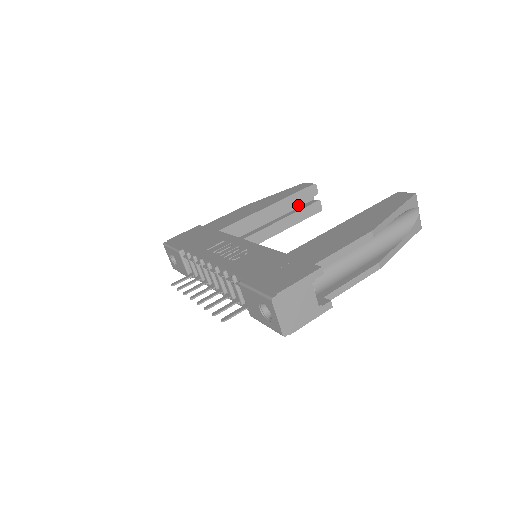
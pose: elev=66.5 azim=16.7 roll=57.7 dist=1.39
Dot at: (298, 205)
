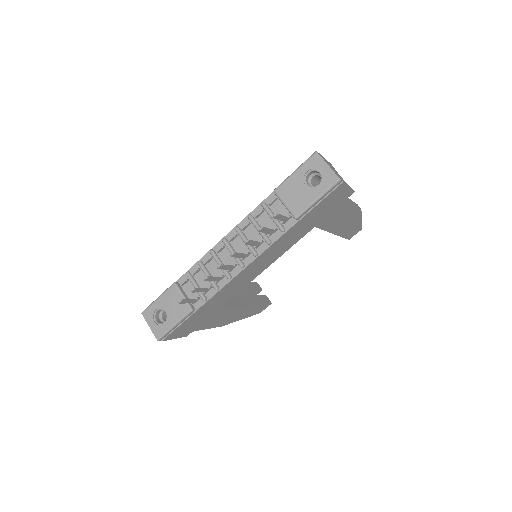
Dot at: occluded
